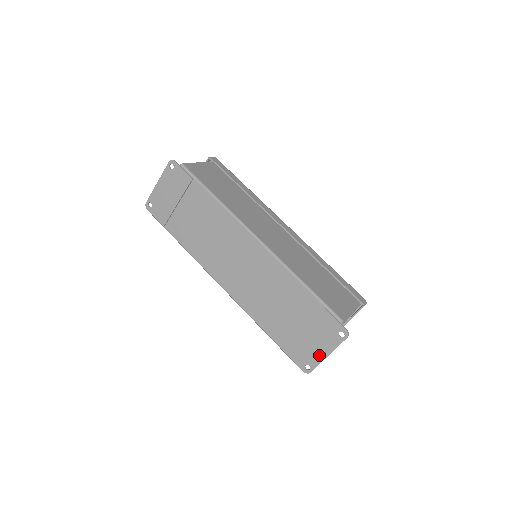
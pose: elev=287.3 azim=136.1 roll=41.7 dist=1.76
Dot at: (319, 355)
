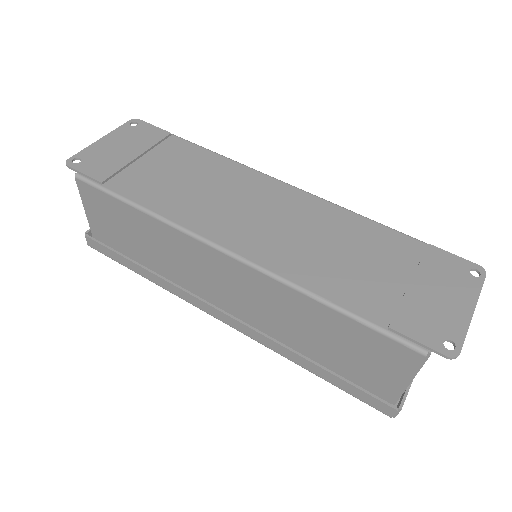
Dot at: (458, 314)
